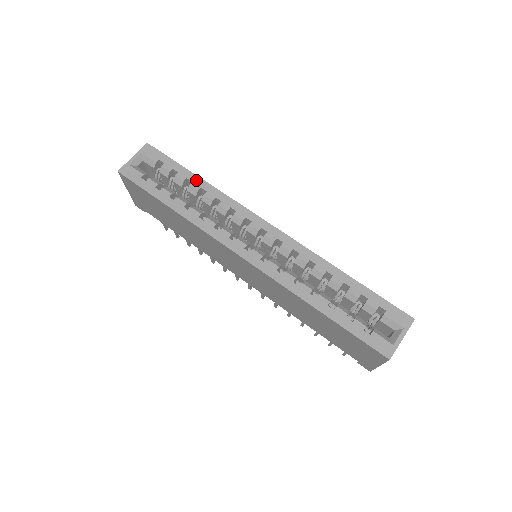
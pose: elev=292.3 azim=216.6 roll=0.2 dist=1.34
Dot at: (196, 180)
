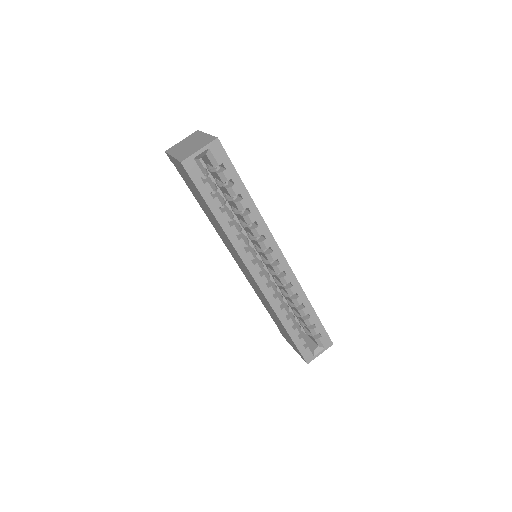
Dot at: (247, 198)
